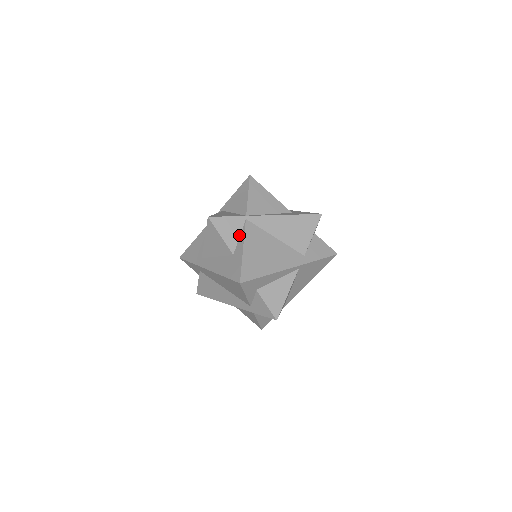
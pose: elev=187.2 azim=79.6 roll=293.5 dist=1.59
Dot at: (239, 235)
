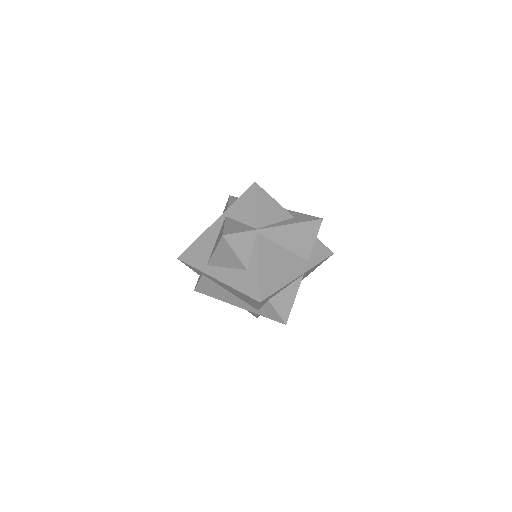
Dot at: (251, 250)
